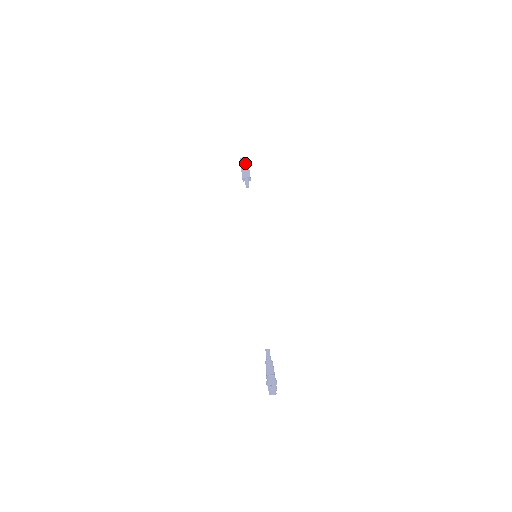
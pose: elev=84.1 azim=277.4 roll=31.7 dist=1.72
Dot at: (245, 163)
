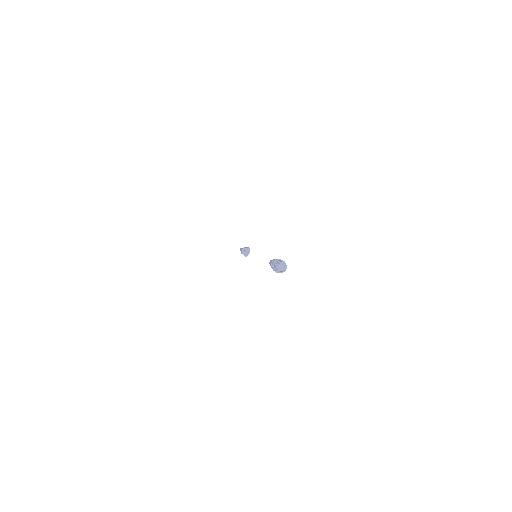
Dot at: (244, 247)
